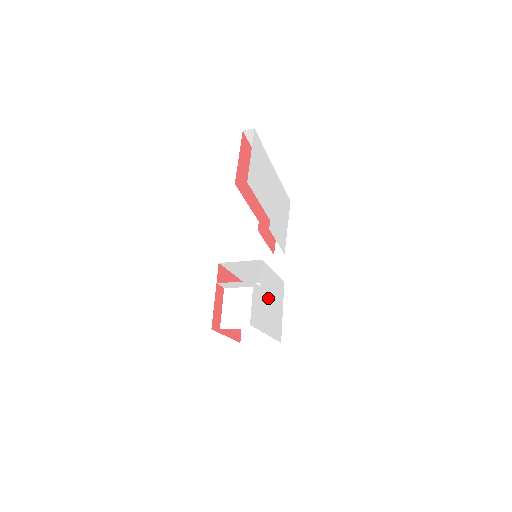
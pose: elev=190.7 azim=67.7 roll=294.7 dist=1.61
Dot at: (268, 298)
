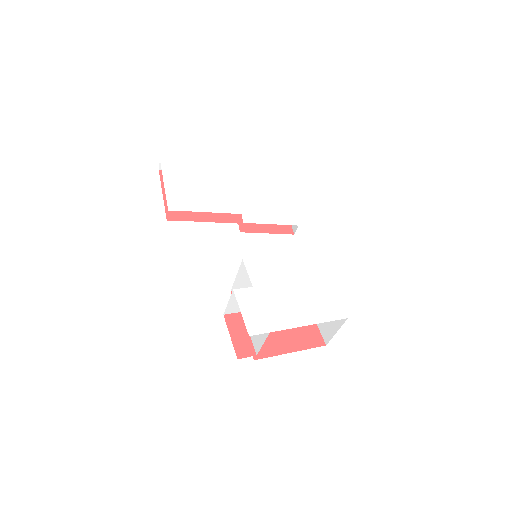
Dot at: (282, 288)
